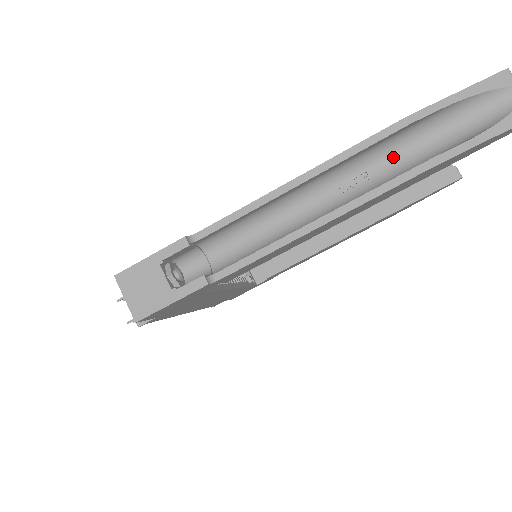
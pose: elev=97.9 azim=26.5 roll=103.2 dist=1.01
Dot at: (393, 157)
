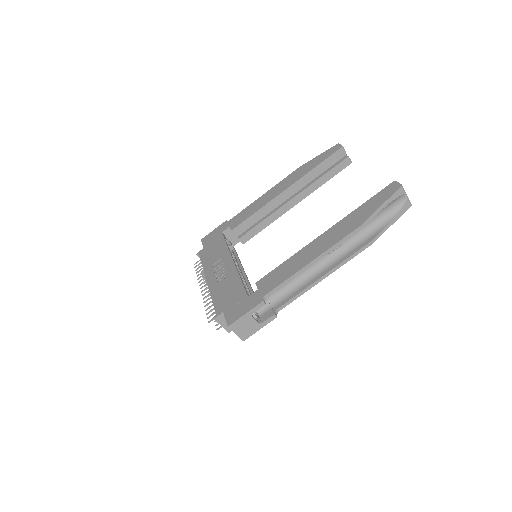
Dot at: occluded
